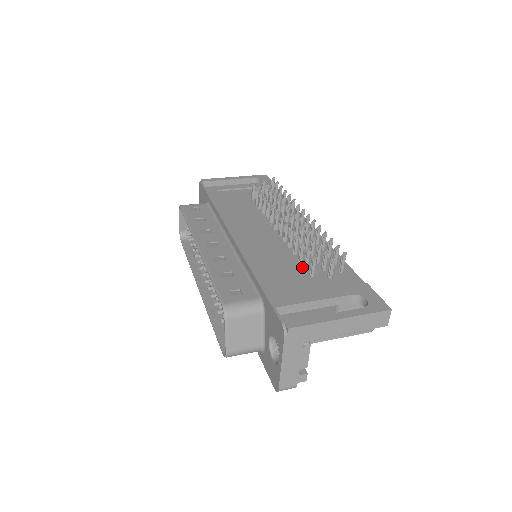
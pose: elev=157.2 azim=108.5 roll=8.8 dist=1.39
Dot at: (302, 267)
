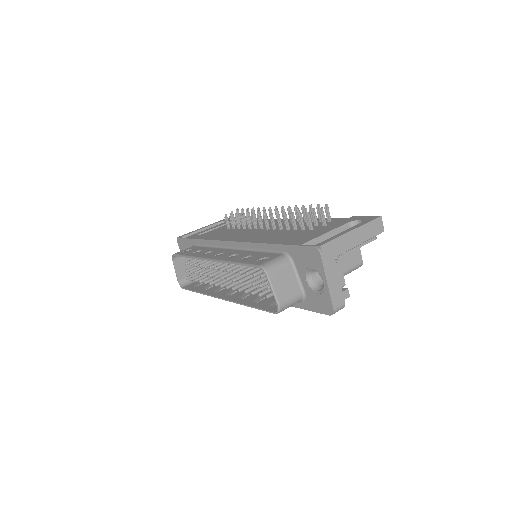
Dot at: (300, 230)
